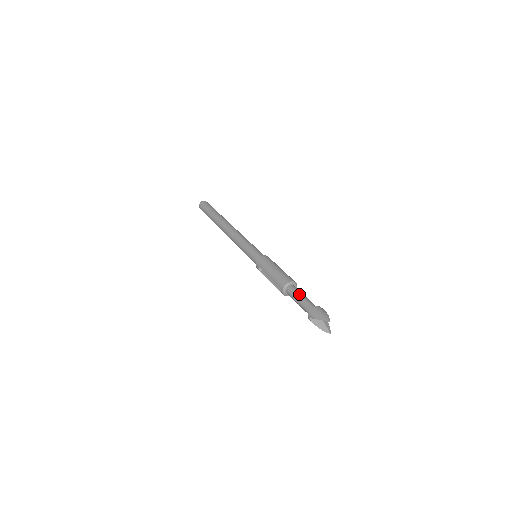
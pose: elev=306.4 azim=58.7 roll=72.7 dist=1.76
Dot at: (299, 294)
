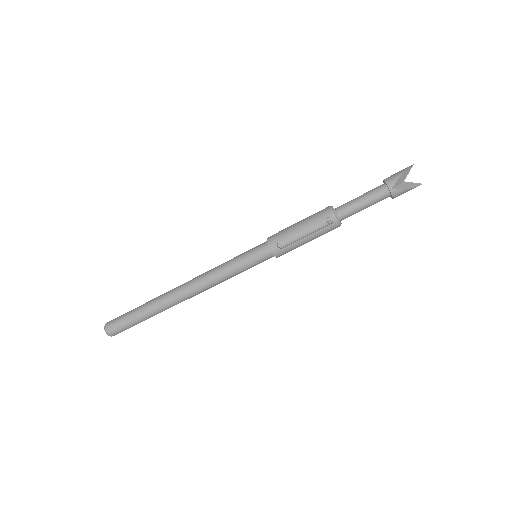
Dot at: (353, 199)
